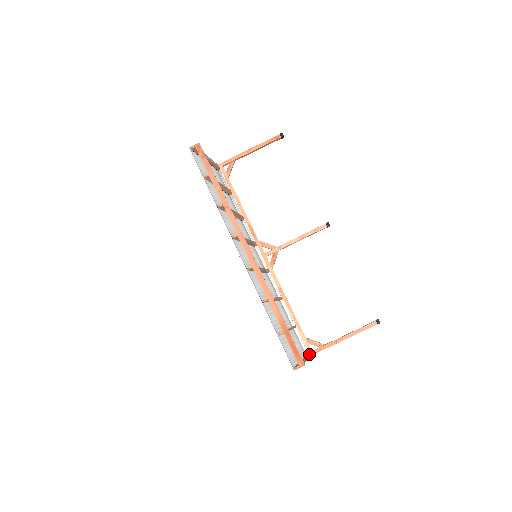
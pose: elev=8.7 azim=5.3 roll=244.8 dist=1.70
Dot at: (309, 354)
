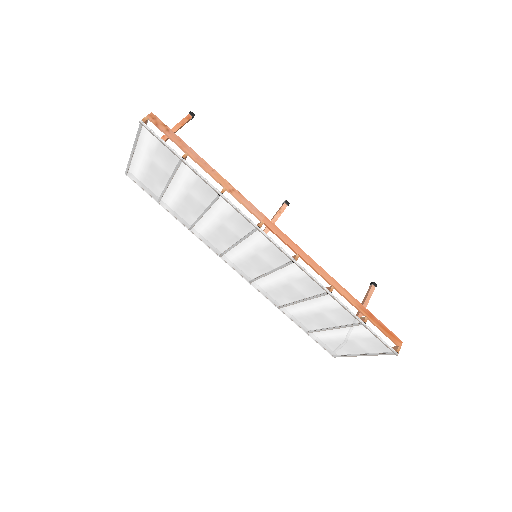
Dot at: occluded
